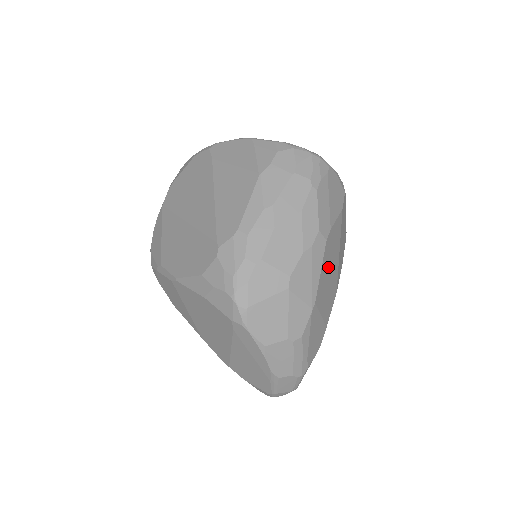
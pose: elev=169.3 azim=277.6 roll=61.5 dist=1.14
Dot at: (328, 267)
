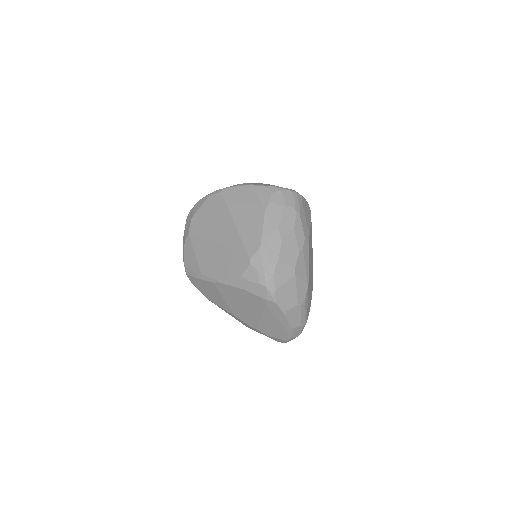
Dot at: (310, 257)
